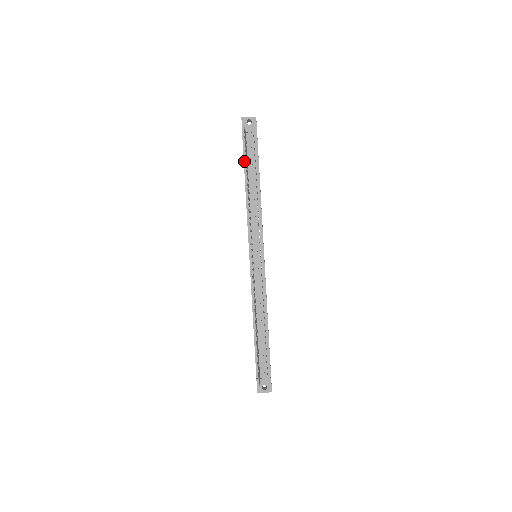
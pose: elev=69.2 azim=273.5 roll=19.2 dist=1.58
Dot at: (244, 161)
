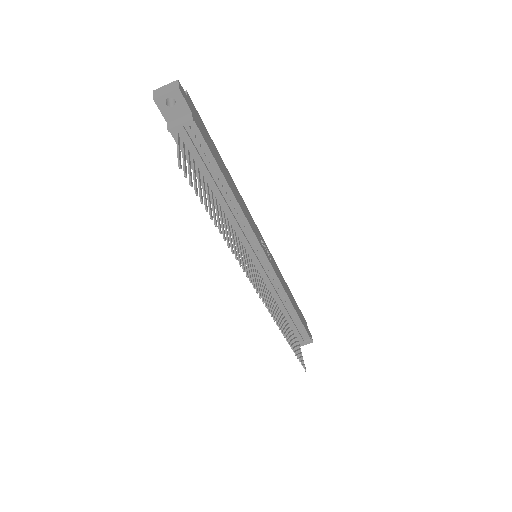
Dot at: occluded
